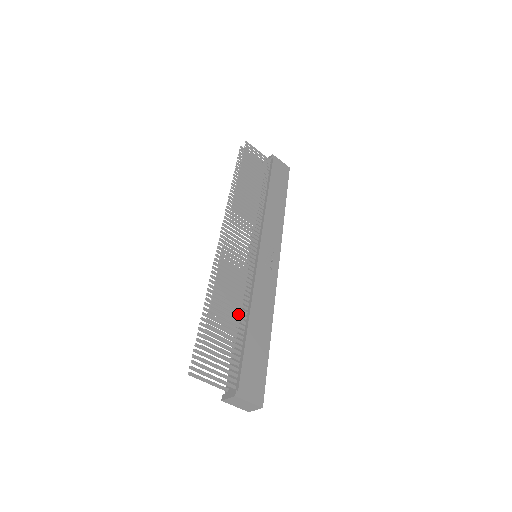
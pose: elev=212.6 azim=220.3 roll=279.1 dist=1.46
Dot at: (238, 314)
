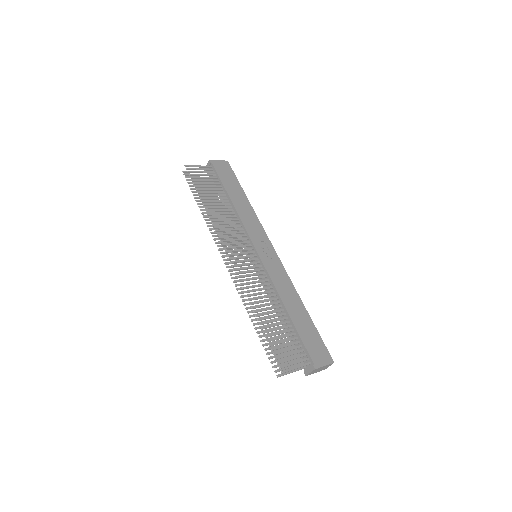
Dot at: (277, 311)
